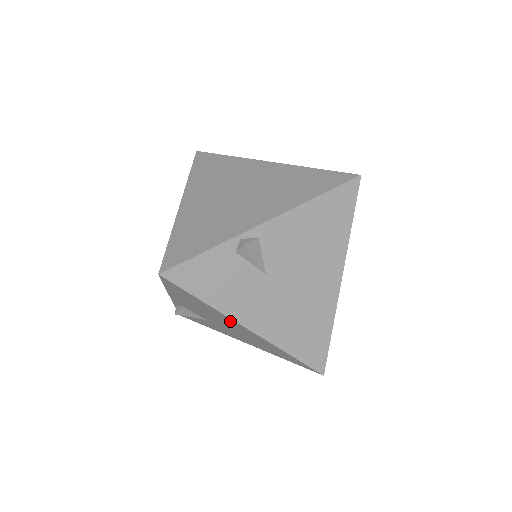
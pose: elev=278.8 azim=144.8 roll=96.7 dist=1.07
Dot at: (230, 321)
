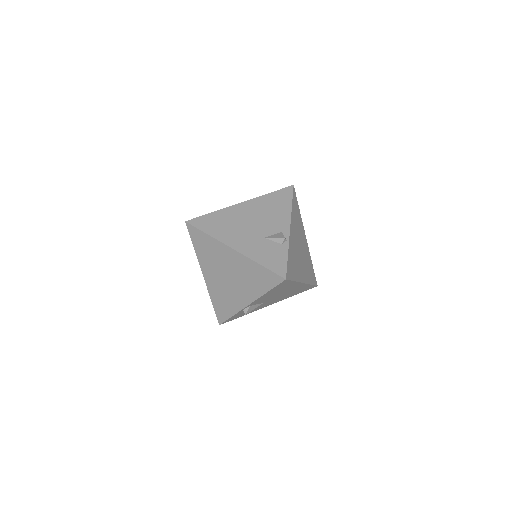
Dot at: occluded
